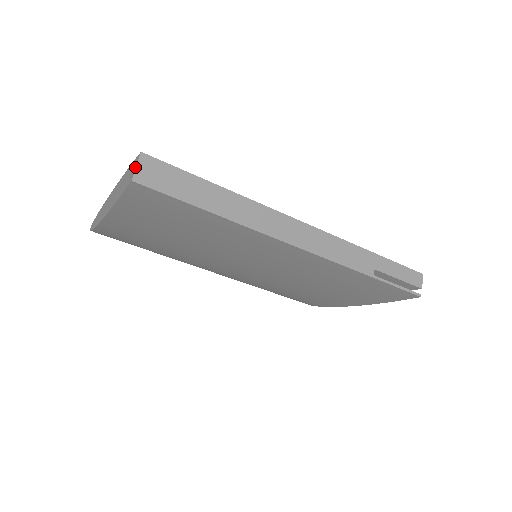
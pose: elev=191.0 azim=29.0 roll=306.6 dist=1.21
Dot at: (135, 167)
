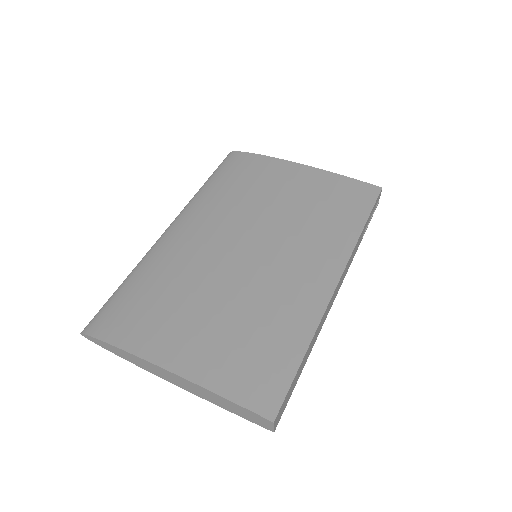
Dot at: (272, 427)
